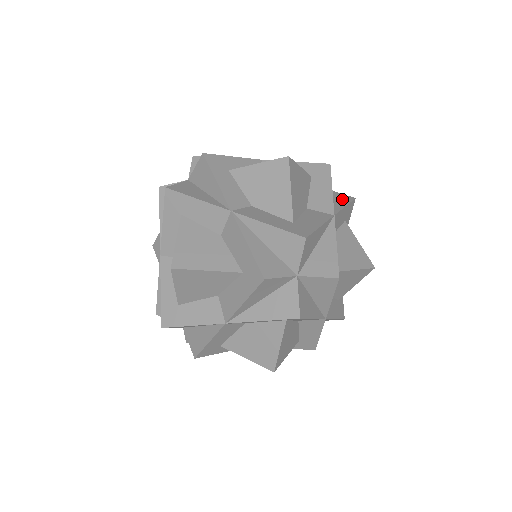
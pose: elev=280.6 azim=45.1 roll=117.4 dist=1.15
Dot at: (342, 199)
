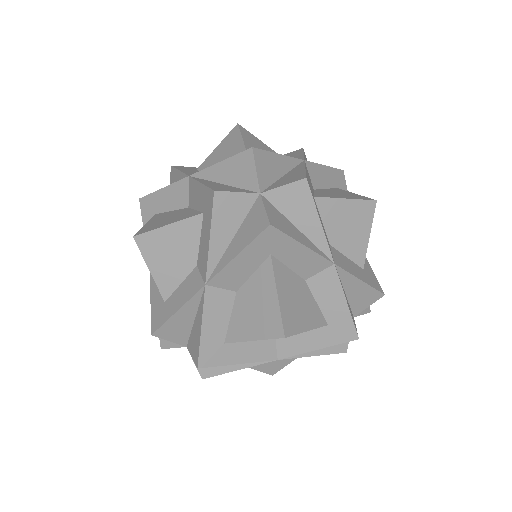
Dot at: occluded
